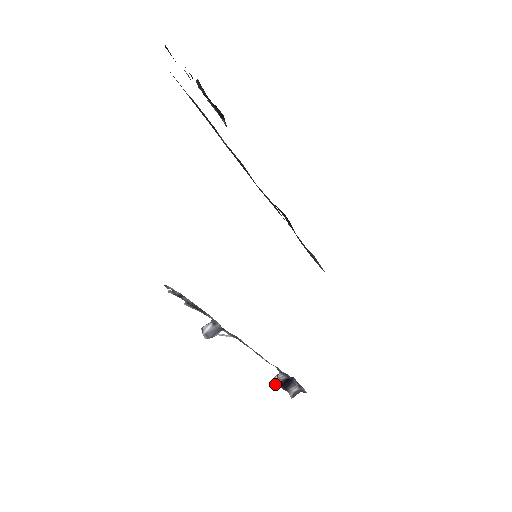
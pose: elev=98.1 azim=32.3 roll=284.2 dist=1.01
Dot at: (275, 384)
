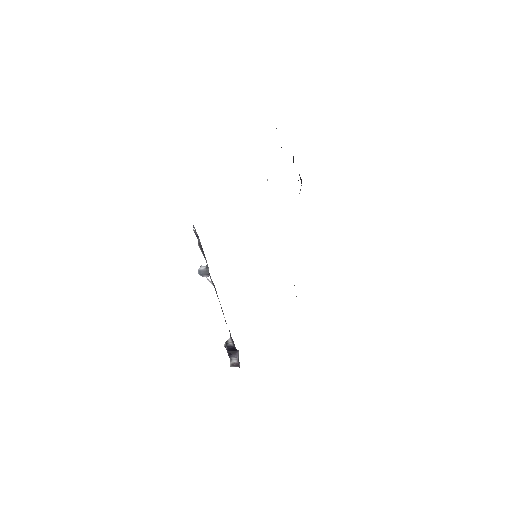
Dot at: (226, 347)
